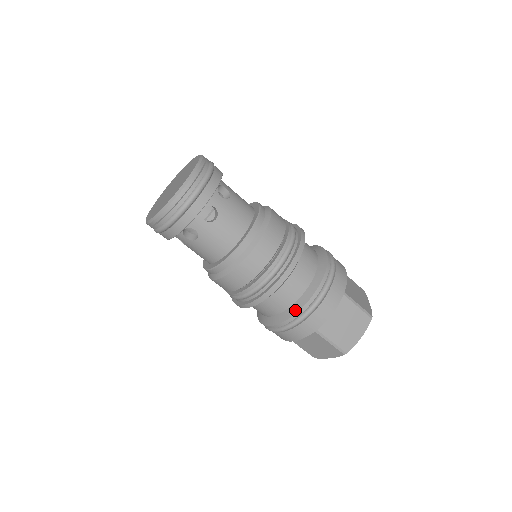
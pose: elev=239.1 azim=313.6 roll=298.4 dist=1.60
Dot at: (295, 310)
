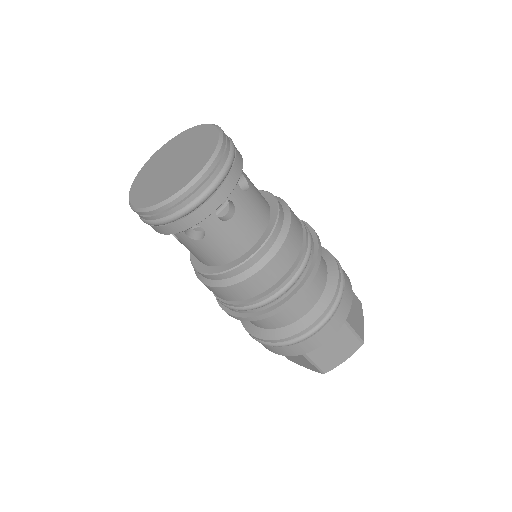
Dot at: (330, 294)
